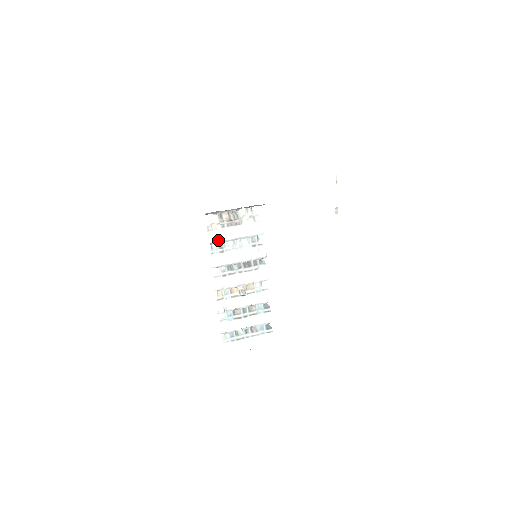
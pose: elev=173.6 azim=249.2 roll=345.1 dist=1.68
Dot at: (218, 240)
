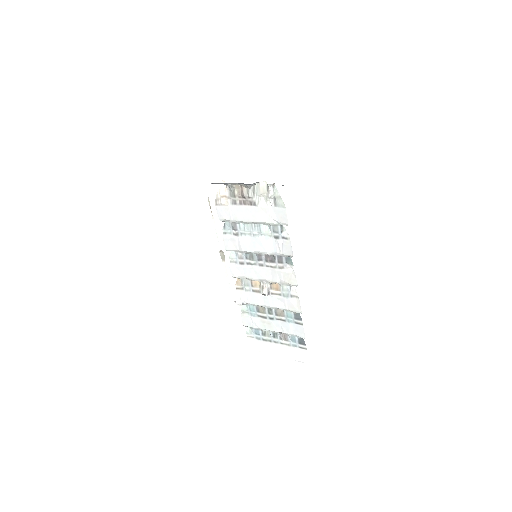
Dot at: (230, 219)
